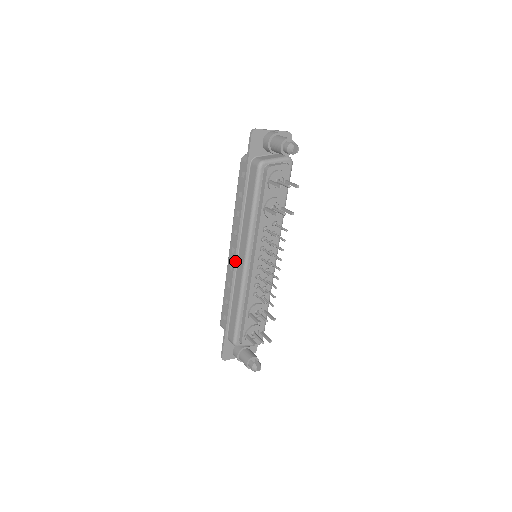
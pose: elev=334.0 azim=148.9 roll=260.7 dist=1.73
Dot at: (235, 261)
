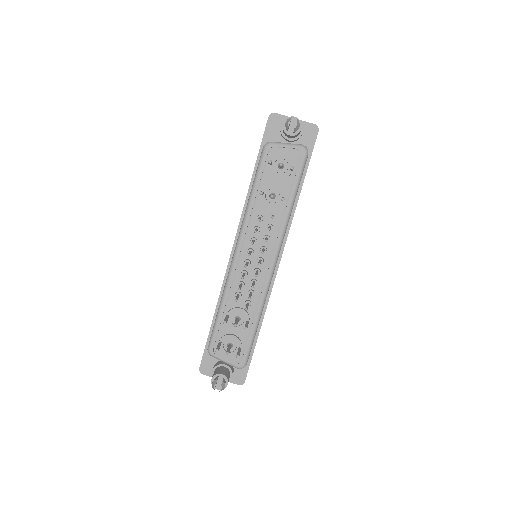
Dot at: (231, 254)
